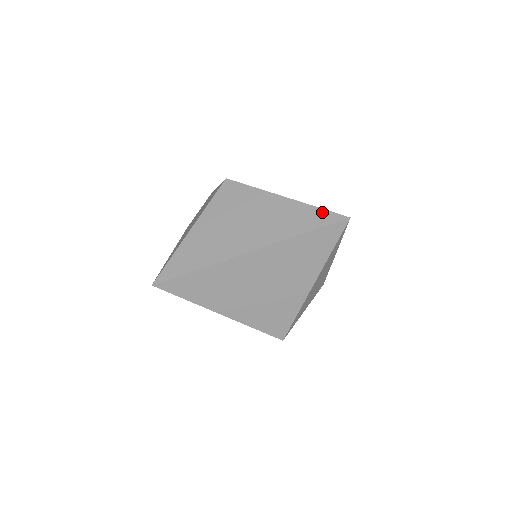
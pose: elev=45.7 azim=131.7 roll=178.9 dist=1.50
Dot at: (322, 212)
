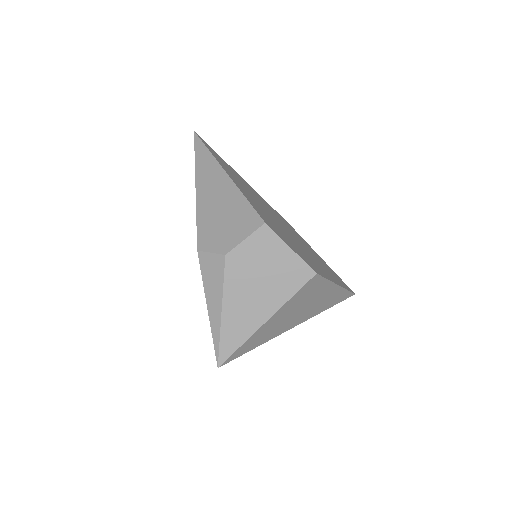
Dot at: (347, 293)
